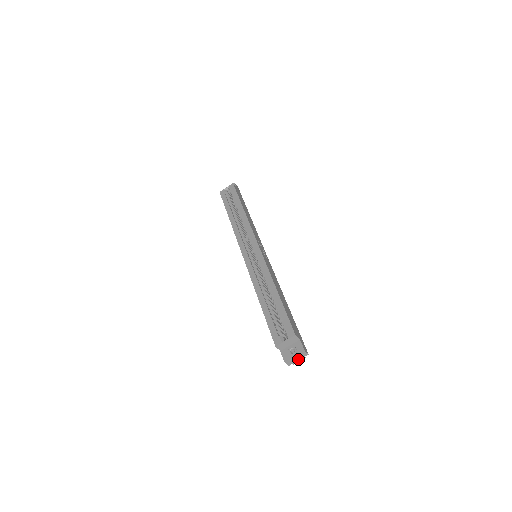
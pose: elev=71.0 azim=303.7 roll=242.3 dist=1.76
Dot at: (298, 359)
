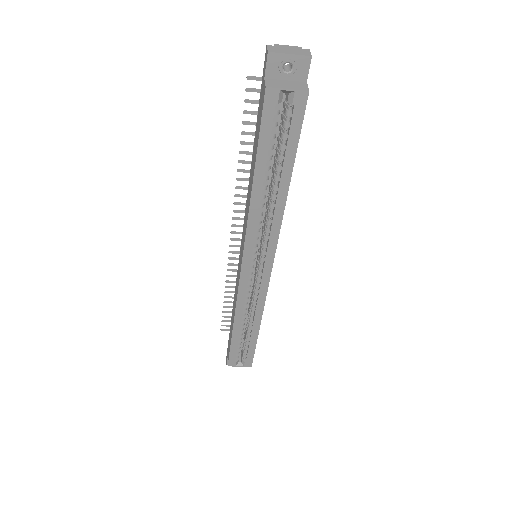
Dot at: occluded
